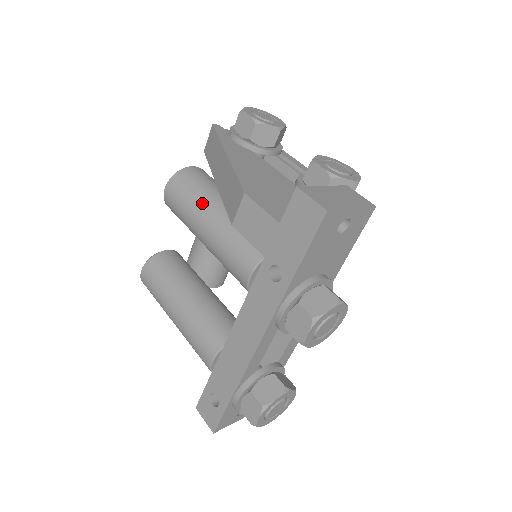
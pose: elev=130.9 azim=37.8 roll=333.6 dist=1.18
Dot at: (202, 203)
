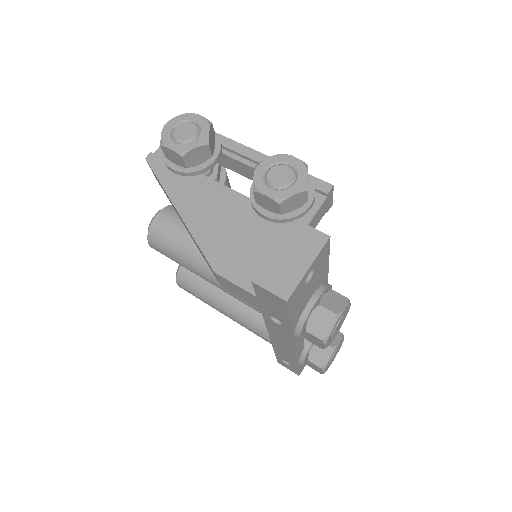
Dot at: (186, 257)
